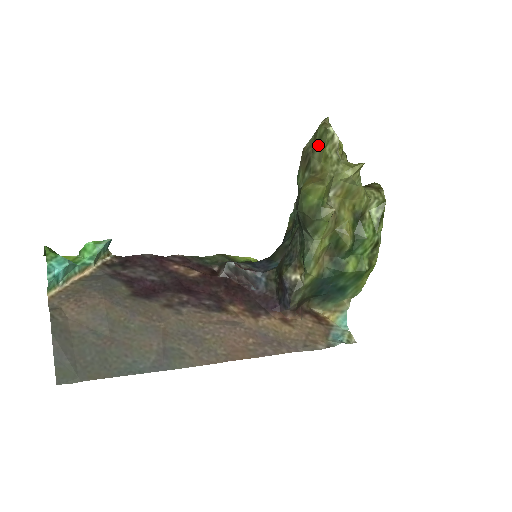
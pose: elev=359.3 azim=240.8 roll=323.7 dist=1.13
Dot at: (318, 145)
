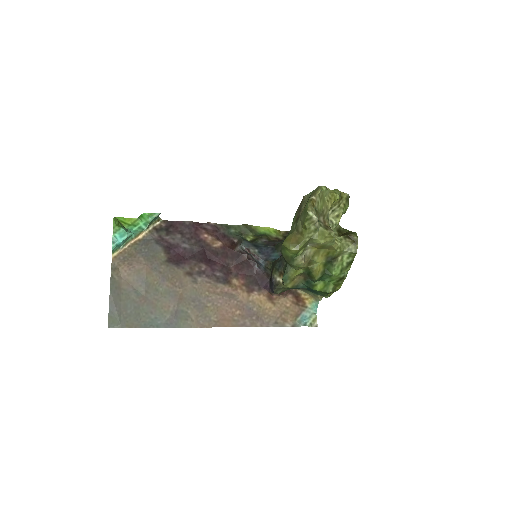
Dot at: (303, 215)
